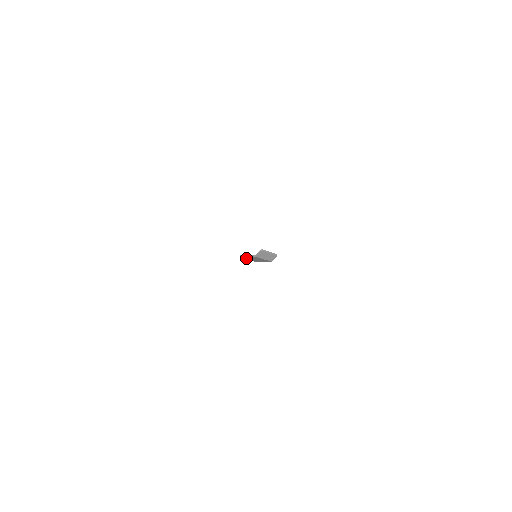
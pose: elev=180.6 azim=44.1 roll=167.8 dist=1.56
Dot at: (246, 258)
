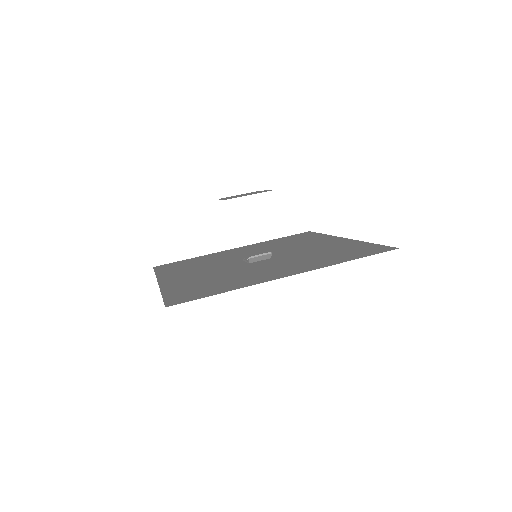
Dot at: occluded
